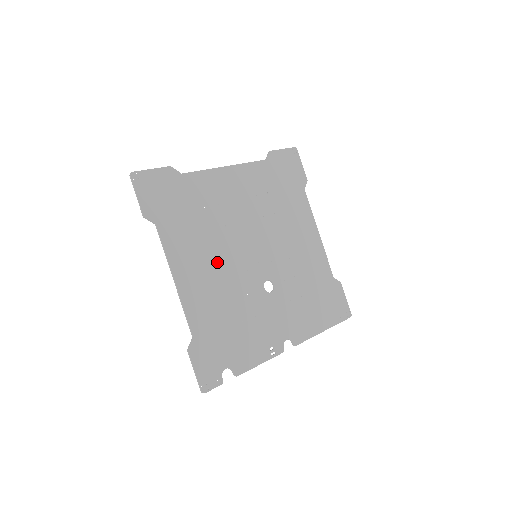
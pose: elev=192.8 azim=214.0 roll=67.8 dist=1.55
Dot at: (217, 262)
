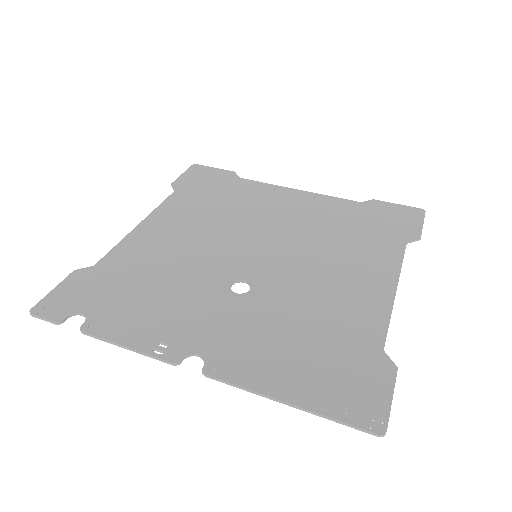
Dot at: (199, 235)
